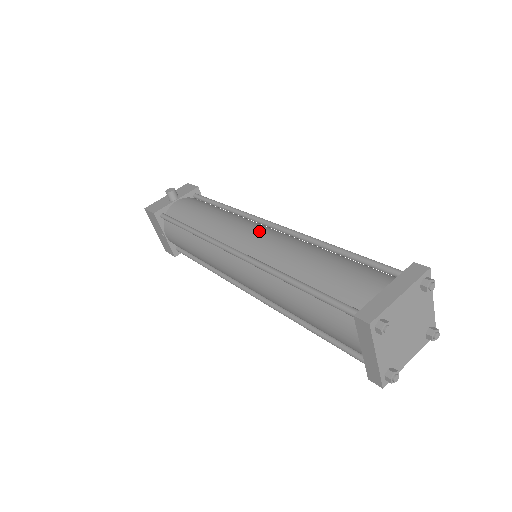
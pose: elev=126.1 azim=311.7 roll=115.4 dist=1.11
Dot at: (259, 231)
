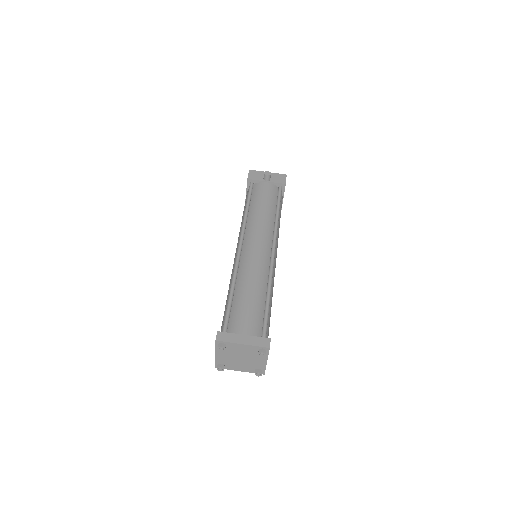
Dot at: (260, 248)
